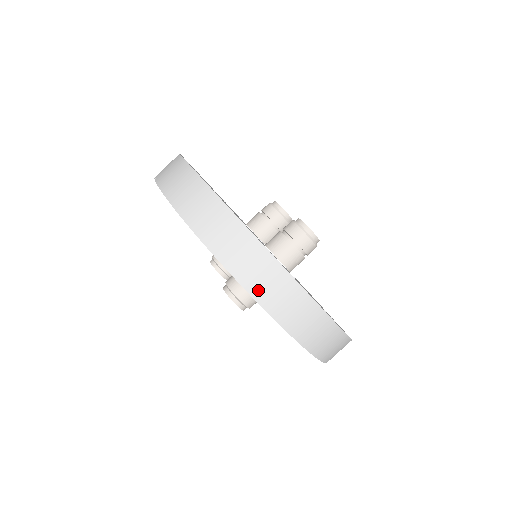
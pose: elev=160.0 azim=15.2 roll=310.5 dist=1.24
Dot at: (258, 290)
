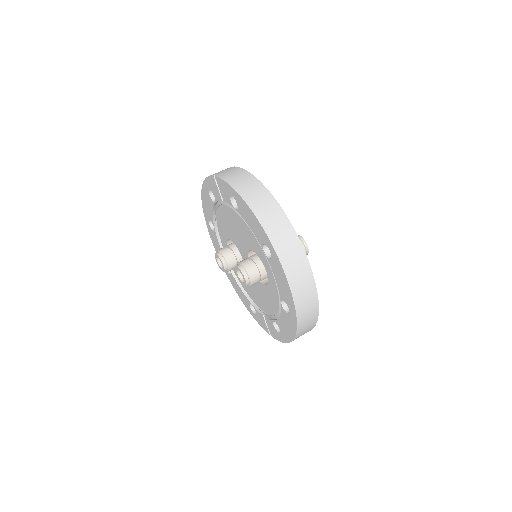
Dot at: (285, 258)
